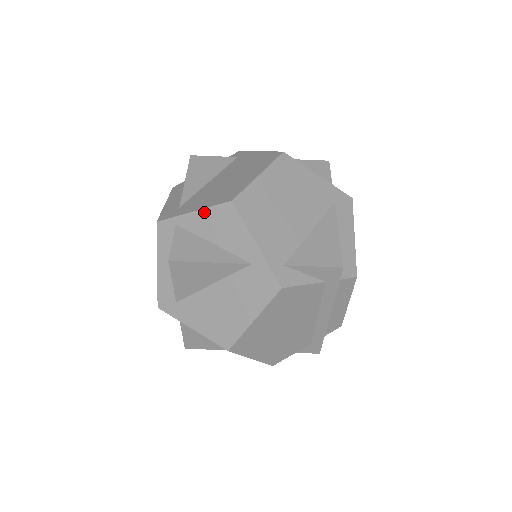
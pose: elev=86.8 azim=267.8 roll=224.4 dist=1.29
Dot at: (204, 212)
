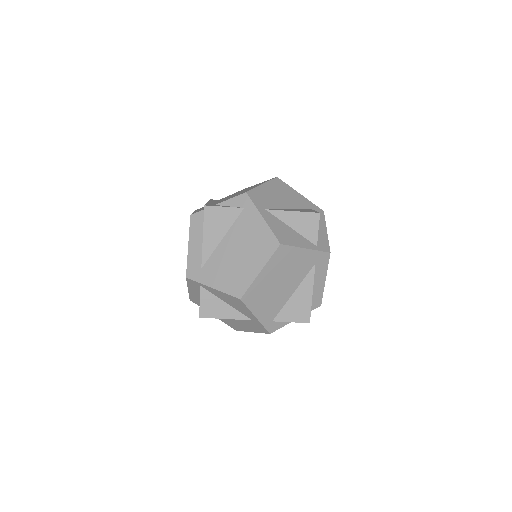
Dot at: (221, 293)
